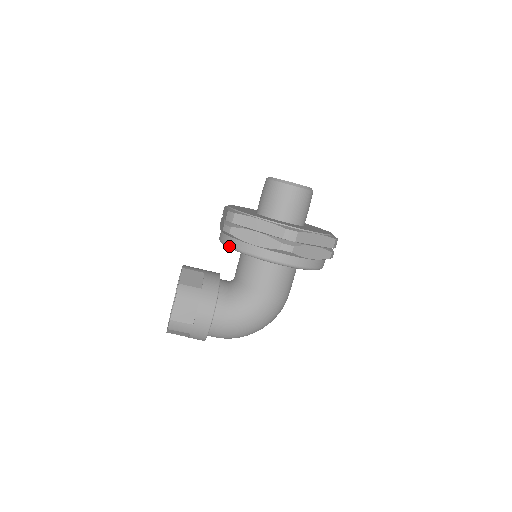
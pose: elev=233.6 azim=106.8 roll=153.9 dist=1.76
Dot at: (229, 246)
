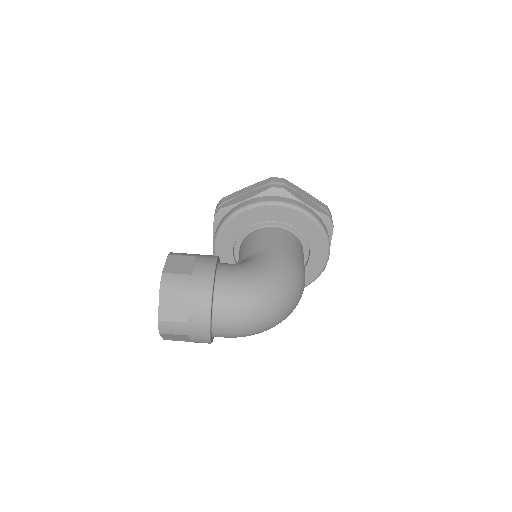
Dot at: (222, 222)
